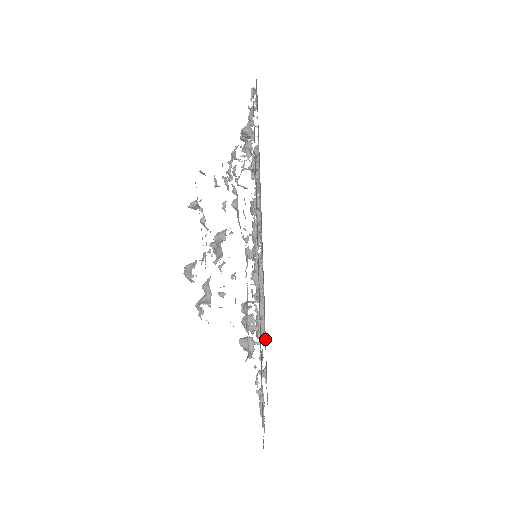
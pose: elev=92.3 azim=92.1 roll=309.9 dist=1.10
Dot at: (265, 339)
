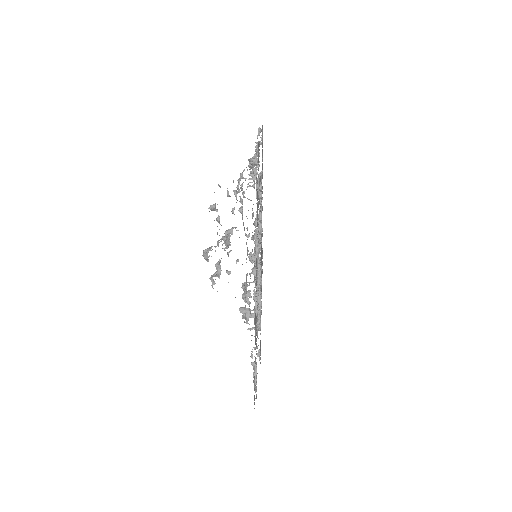
Dot at: occluded
